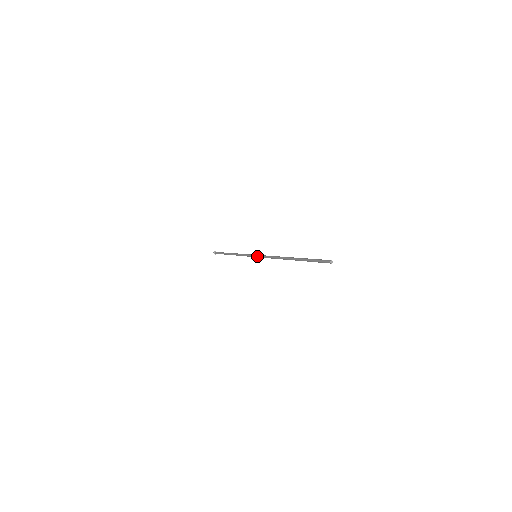
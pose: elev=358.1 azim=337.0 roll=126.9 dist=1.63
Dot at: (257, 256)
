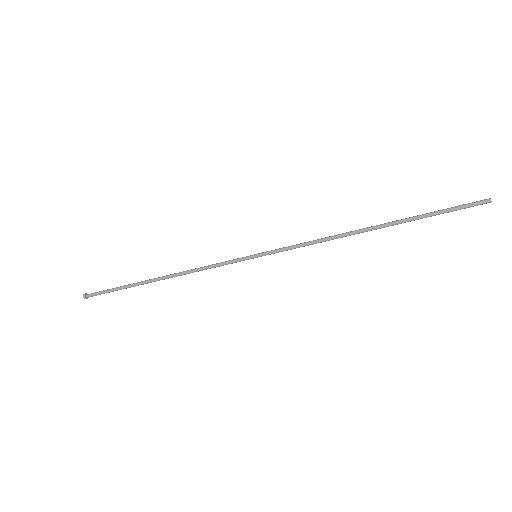
Dot at: occluded
